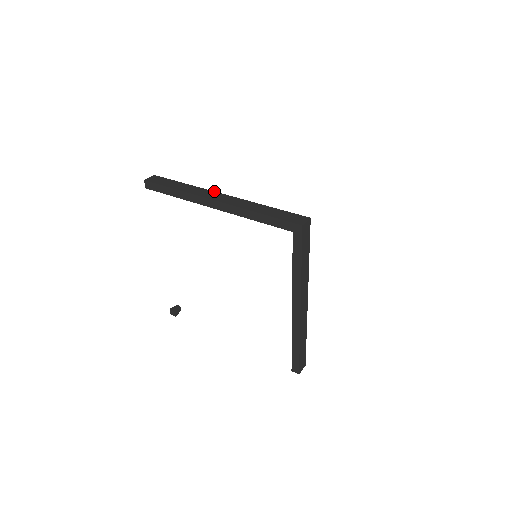
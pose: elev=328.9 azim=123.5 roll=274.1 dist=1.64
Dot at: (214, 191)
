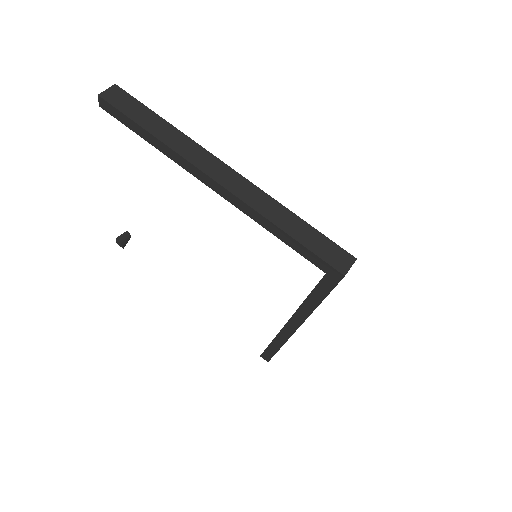
Dot at: occluded
